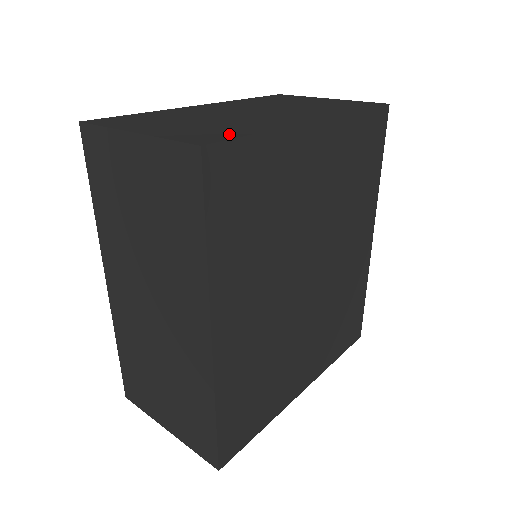
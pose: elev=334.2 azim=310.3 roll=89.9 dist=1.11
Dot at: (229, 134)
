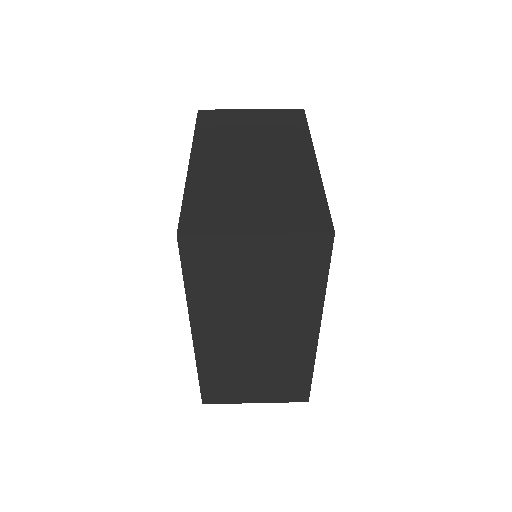
Dot at: (316, 208)
